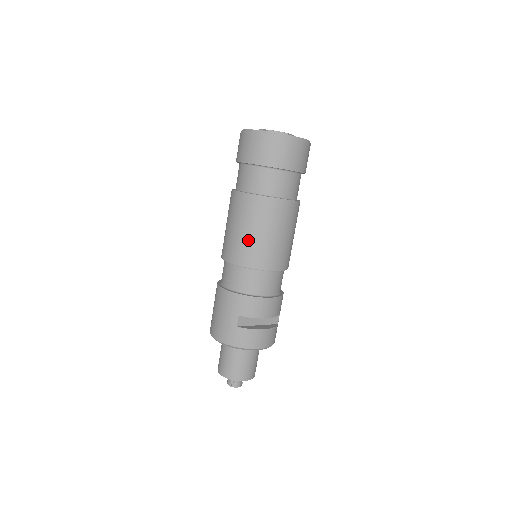
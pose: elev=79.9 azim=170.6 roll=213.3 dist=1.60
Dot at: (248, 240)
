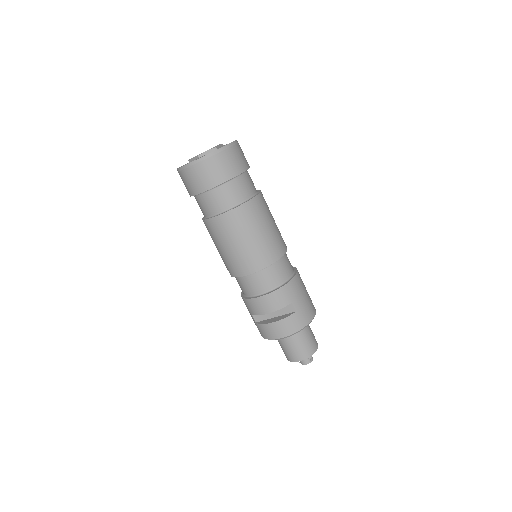
Dot at: (221, 256)
